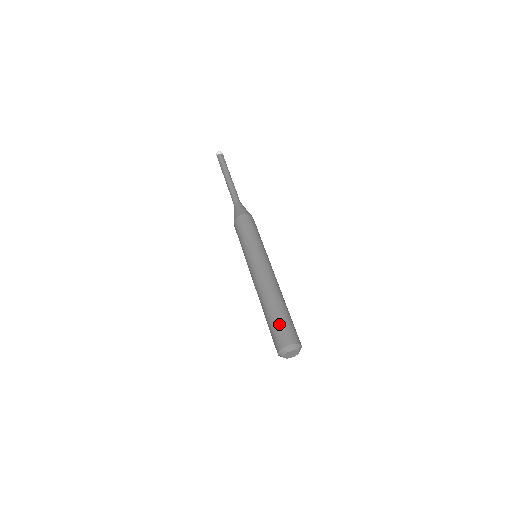
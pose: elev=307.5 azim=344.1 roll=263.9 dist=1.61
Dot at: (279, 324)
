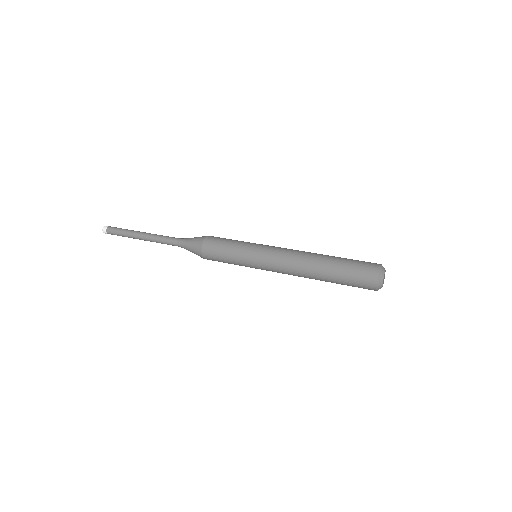
Dot at: (354, 261)
